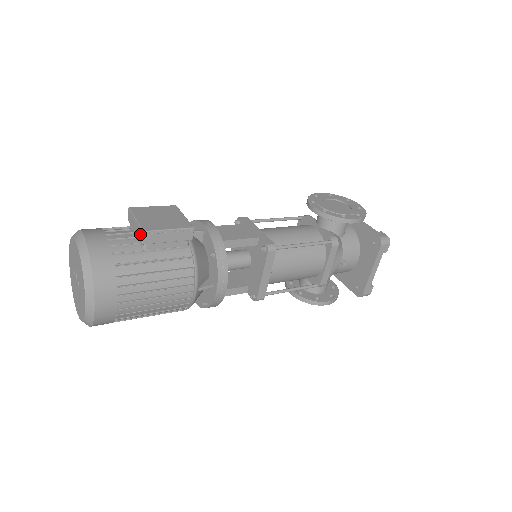
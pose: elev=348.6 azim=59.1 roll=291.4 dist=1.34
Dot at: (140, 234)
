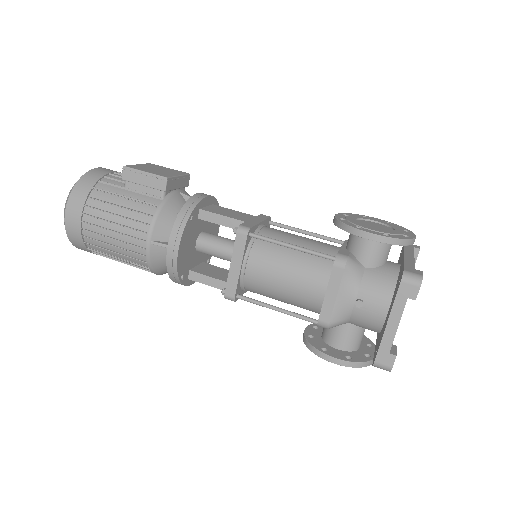
Dot at: occluded
